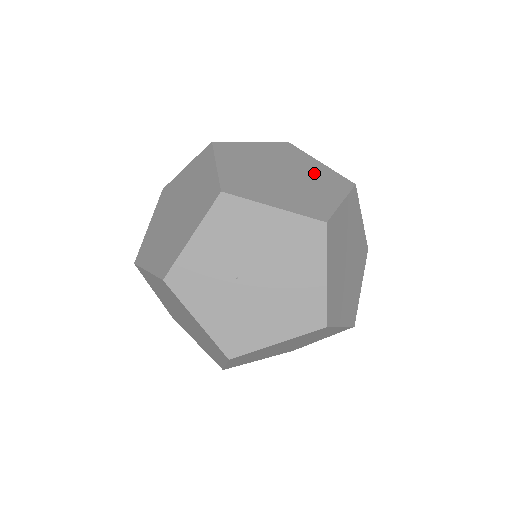
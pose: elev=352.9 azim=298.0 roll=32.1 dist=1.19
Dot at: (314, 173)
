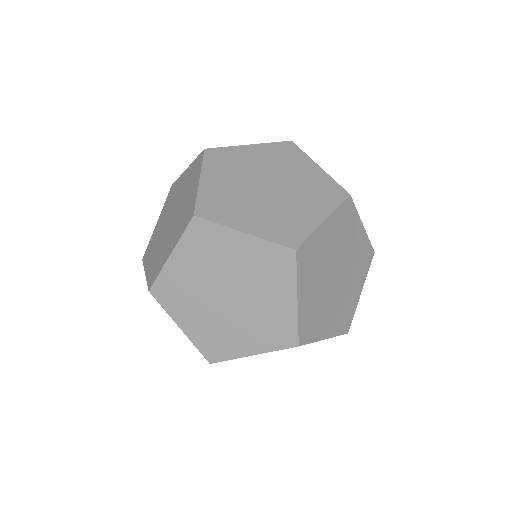
Dot at: (306, 183)
